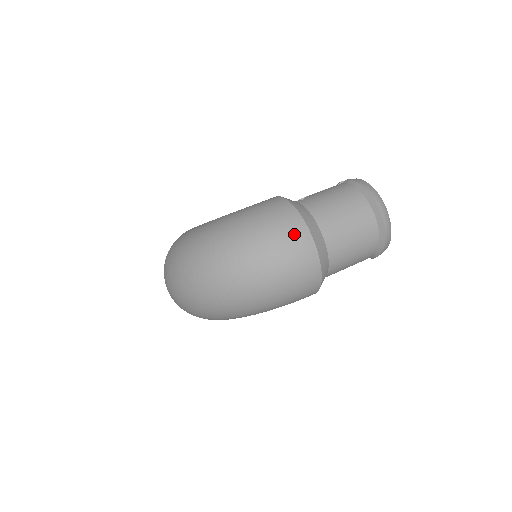
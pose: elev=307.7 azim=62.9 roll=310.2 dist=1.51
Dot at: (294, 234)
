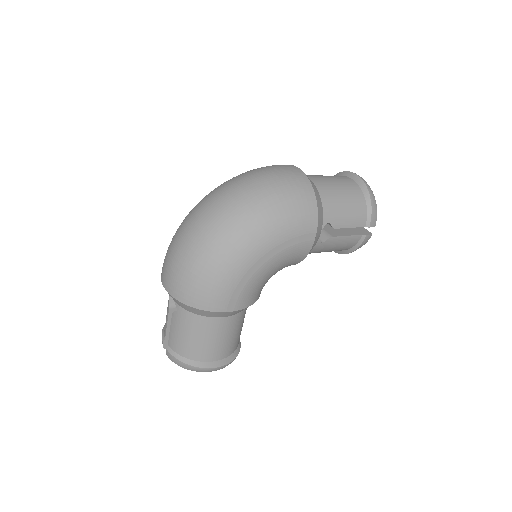
Dot at: (278, 165)
